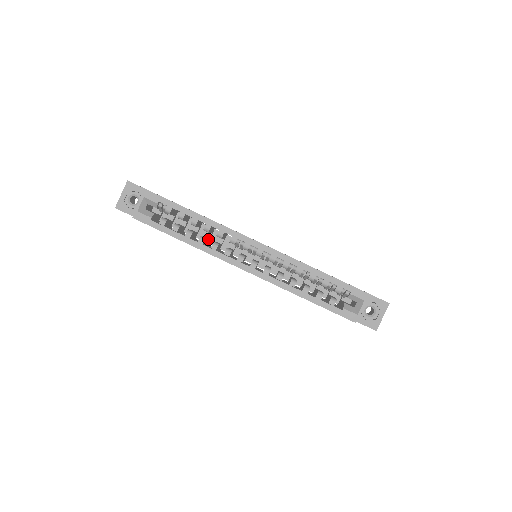
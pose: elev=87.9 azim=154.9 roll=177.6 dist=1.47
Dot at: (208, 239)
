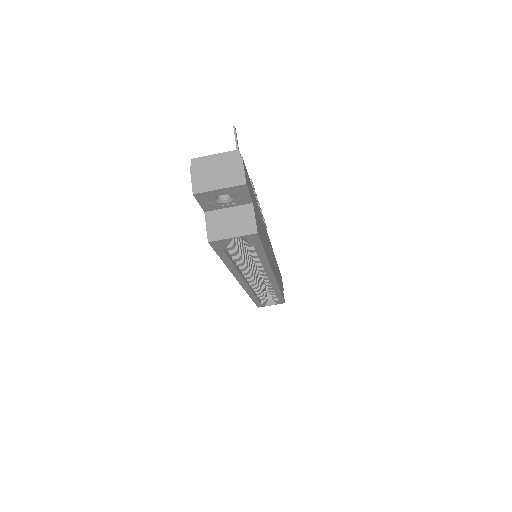
Dot at: (241, 240)
